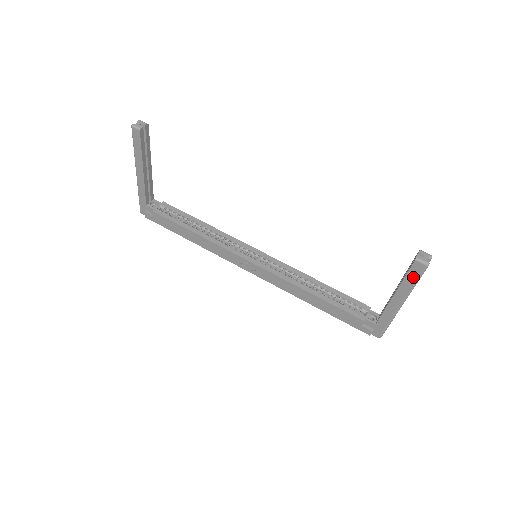
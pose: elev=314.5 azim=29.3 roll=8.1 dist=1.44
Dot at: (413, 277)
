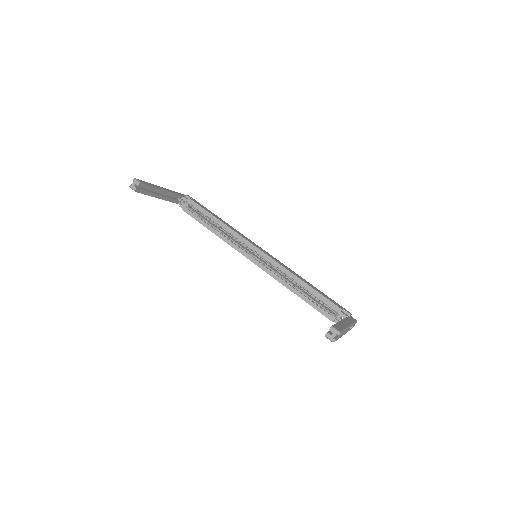
Dot at: occluded
